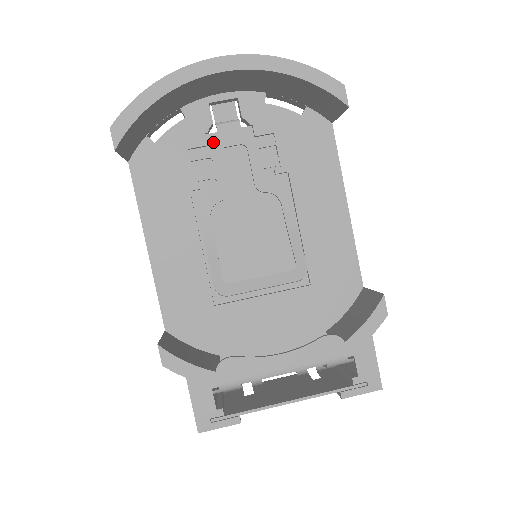
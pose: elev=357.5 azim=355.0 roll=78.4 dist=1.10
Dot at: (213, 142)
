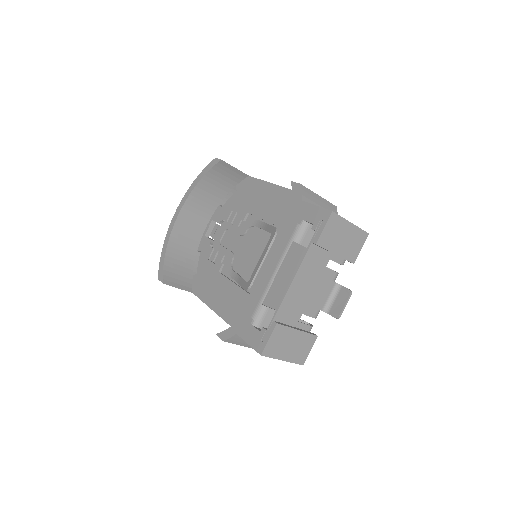
Dot at: (215, 245)
